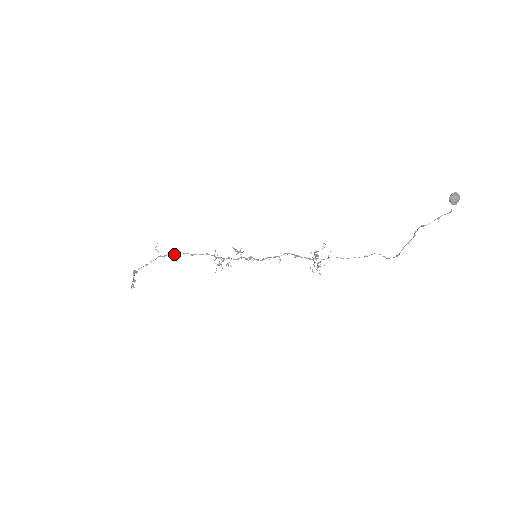
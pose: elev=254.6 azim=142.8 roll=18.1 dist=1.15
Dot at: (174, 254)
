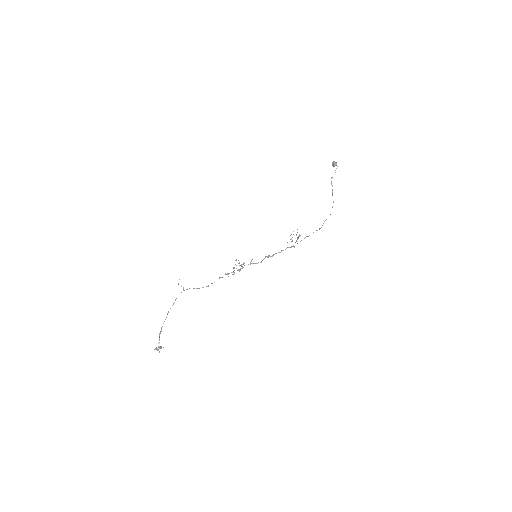
Dot at: occluded
